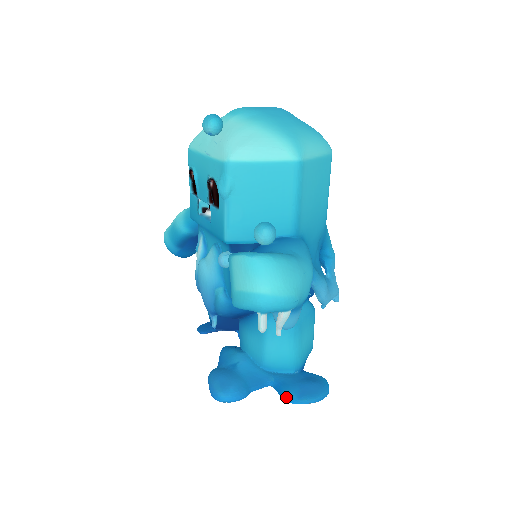
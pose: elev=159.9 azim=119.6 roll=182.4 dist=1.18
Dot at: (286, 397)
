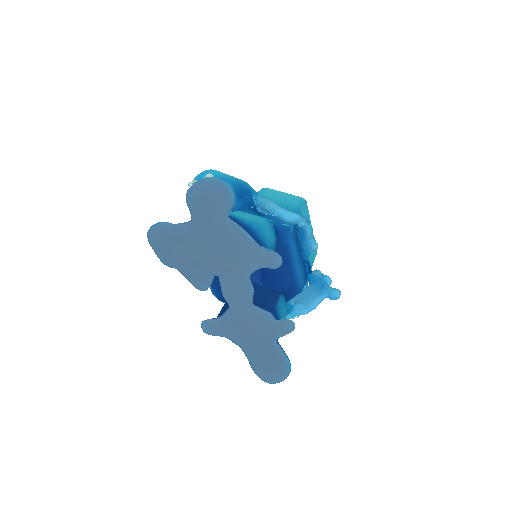
Dot at: (188, 198)
